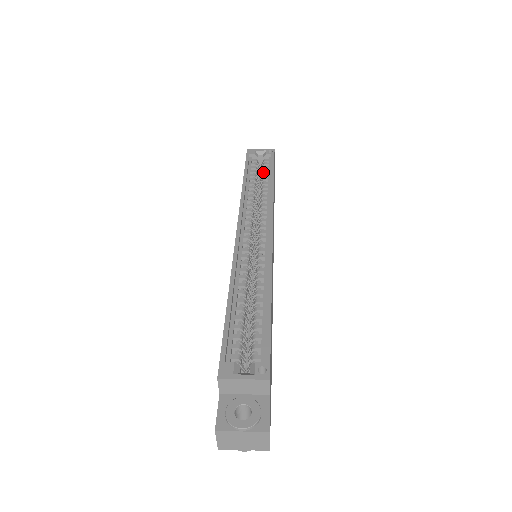
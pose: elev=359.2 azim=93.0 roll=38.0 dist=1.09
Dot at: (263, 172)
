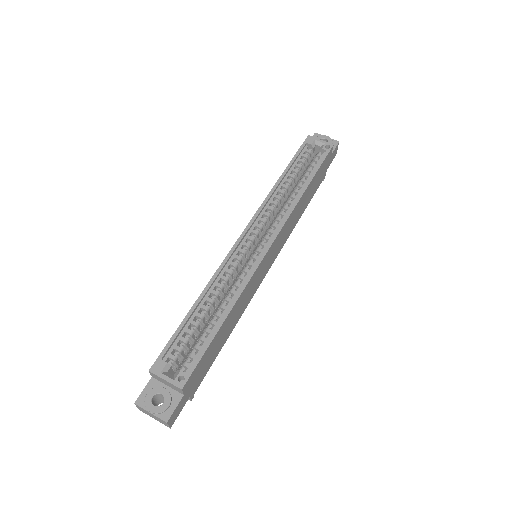
Dot at: (307, 170)
